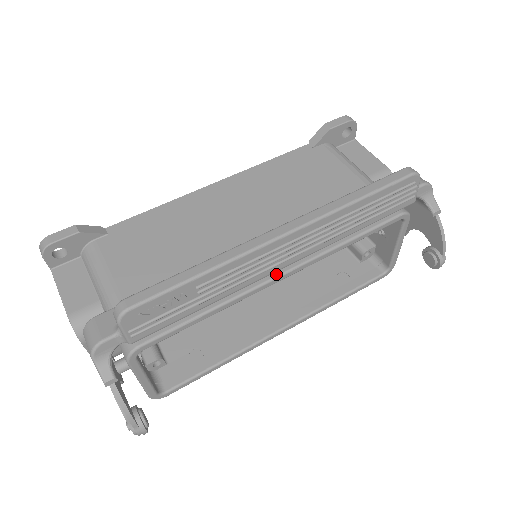
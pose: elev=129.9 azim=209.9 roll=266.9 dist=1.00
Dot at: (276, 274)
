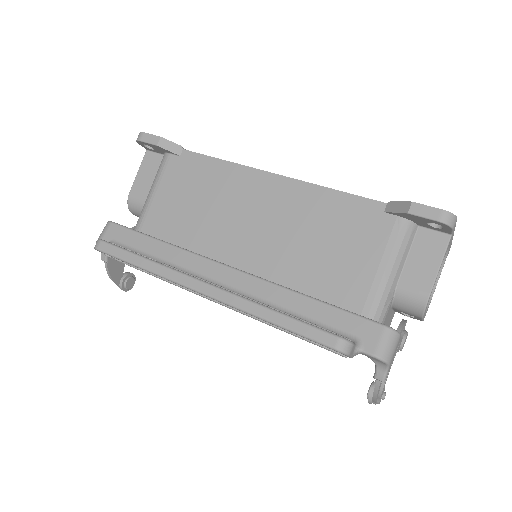
Dot at: occluded
